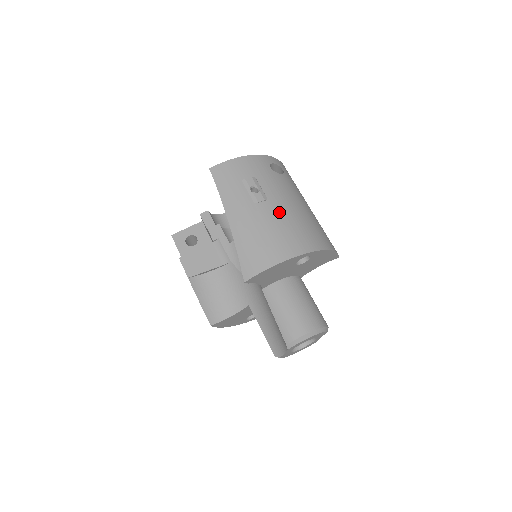
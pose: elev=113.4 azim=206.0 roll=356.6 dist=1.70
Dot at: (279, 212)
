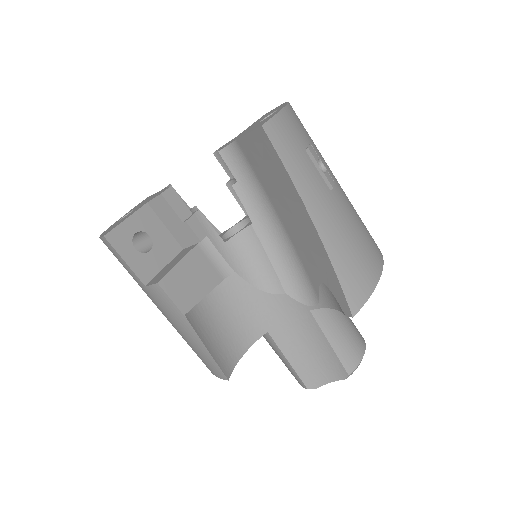
Dot at: (347, 200)
